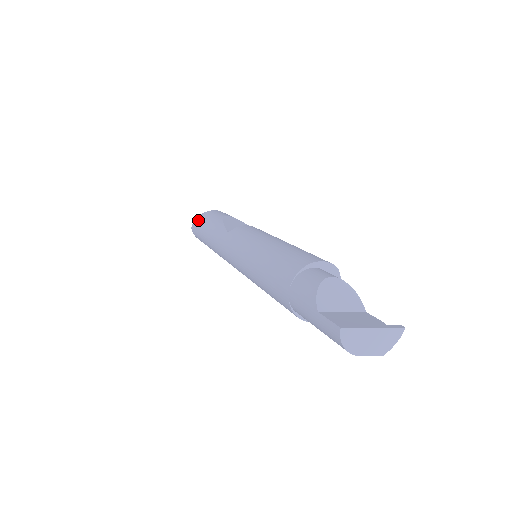
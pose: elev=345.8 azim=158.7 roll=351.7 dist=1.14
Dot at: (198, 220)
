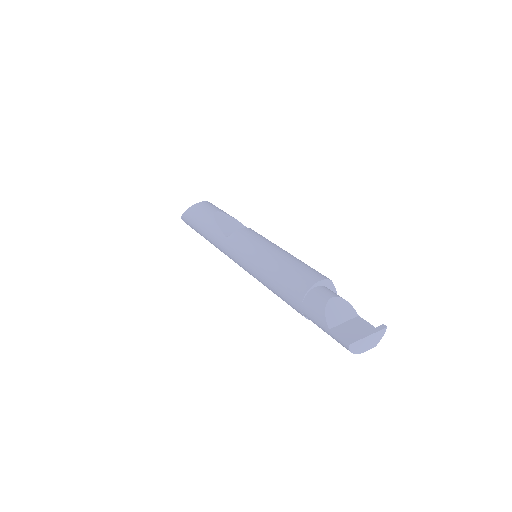
Dot at: (188, 215)
